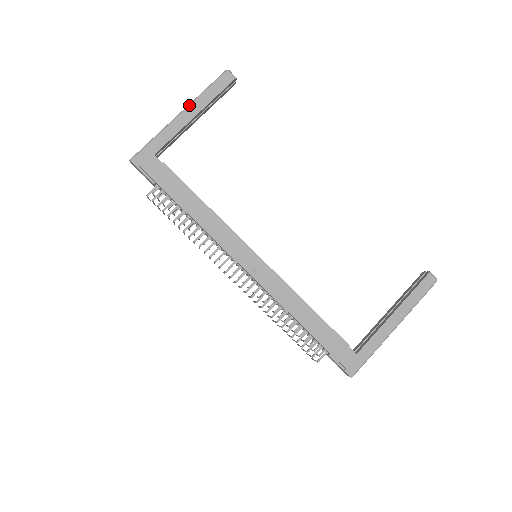
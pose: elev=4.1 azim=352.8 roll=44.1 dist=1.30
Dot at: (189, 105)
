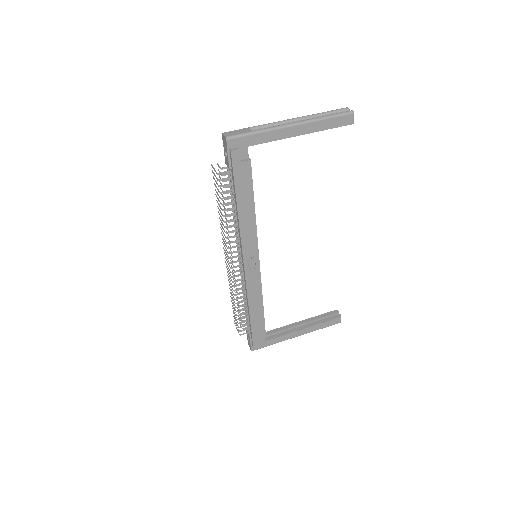
Dot at: (305, 122)
